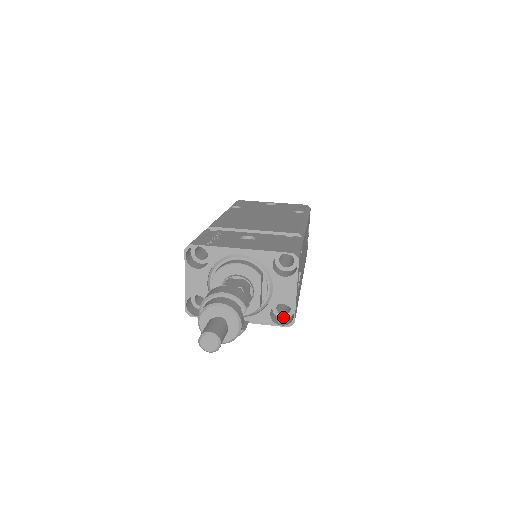
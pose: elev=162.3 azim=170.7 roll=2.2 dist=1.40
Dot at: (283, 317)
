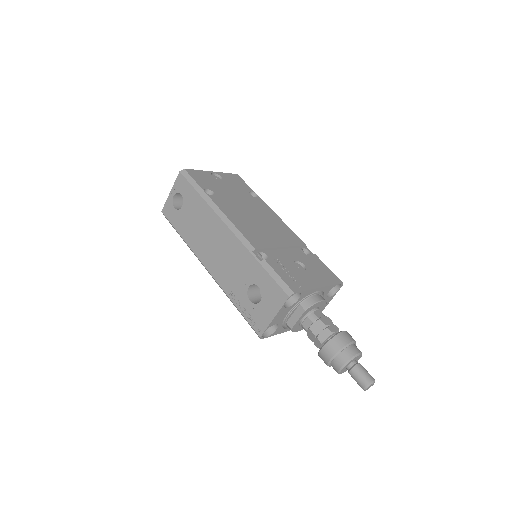
Dot at: occluded
